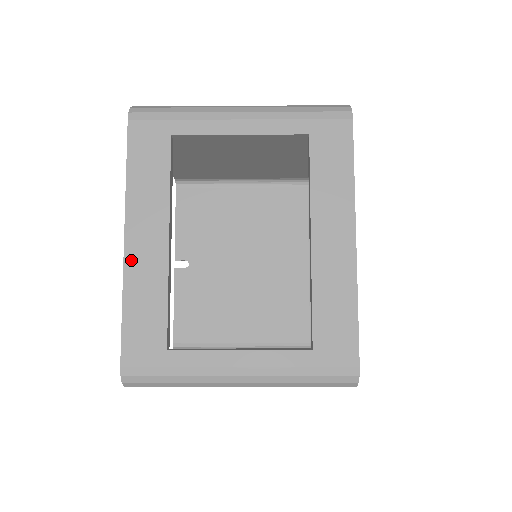
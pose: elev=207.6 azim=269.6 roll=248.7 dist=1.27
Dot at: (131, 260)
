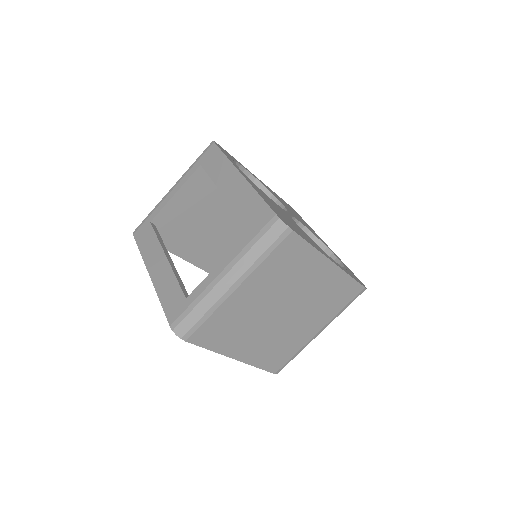
Dot at: (155, 280)
